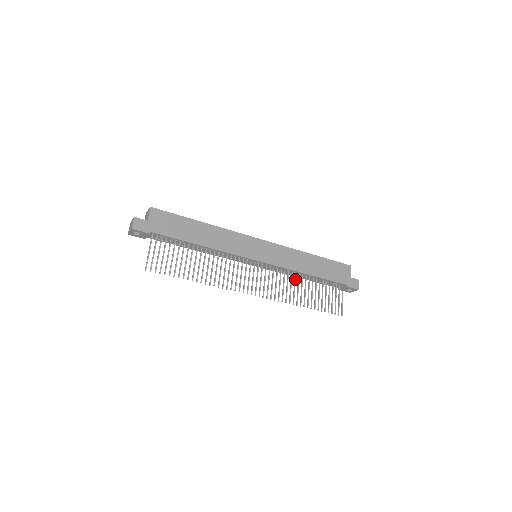
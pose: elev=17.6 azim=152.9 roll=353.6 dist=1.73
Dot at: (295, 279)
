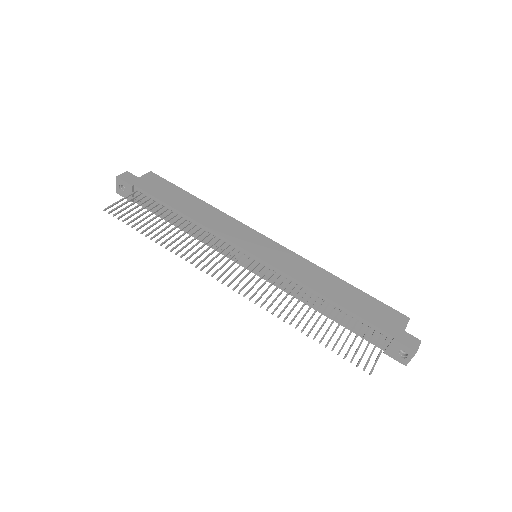
Dot at: (302, 296)
